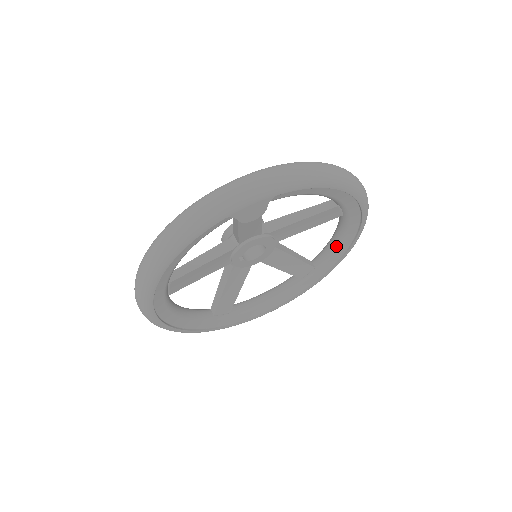
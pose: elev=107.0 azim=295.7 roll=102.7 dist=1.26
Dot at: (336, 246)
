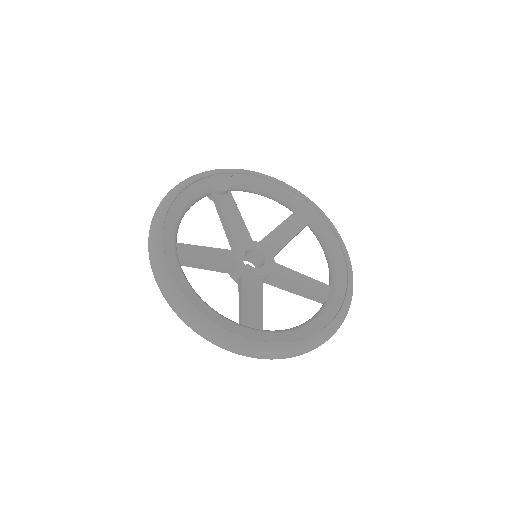
Dot at: (332, 258)
